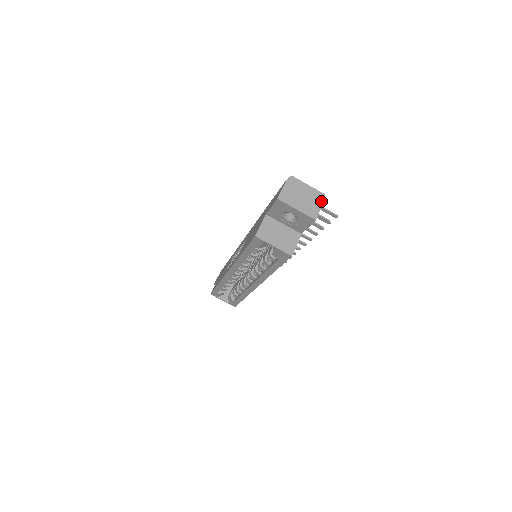
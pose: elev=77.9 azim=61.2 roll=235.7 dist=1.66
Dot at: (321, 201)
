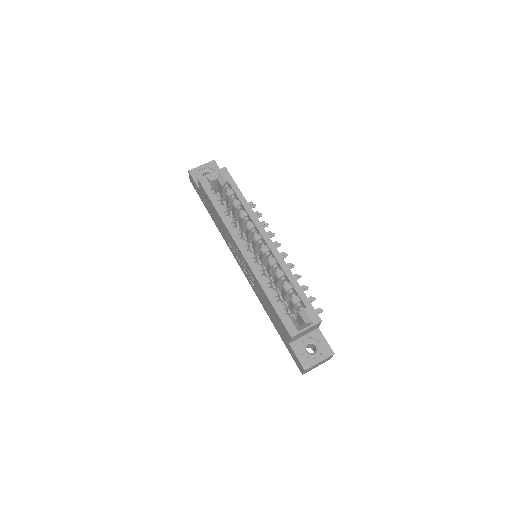
Dot at: occluded
